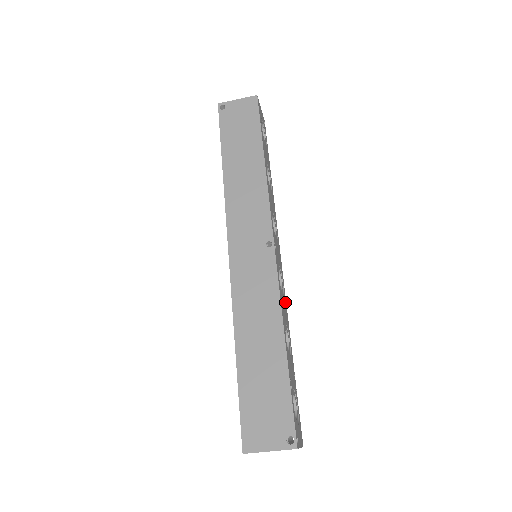
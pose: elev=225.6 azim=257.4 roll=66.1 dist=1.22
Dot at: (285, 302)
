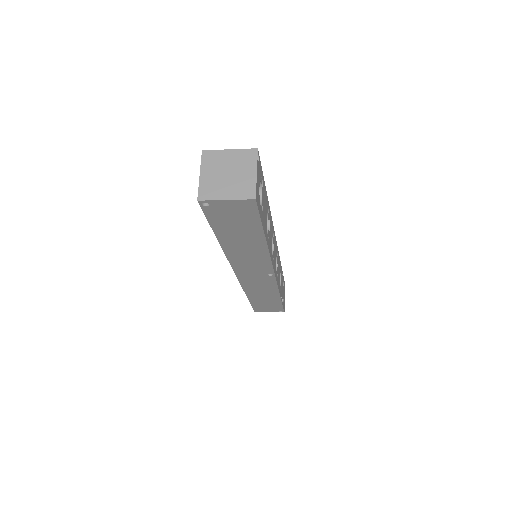
Dot at: (278, 258)
